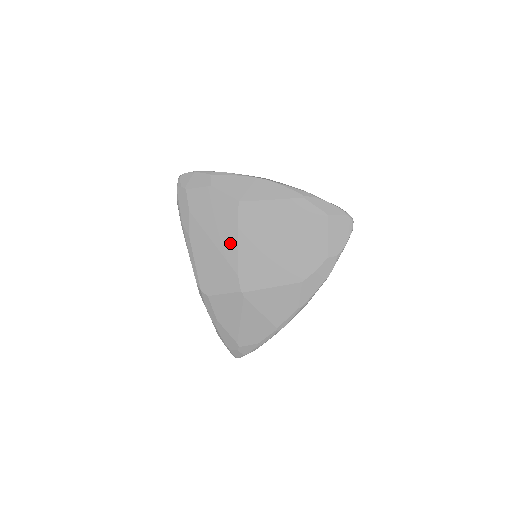
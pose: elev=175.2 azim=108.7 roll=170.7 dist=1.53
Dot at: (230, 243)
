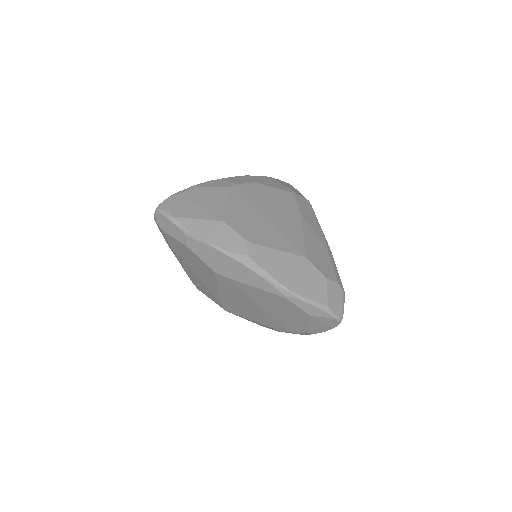
Dot at: (211, 286)
